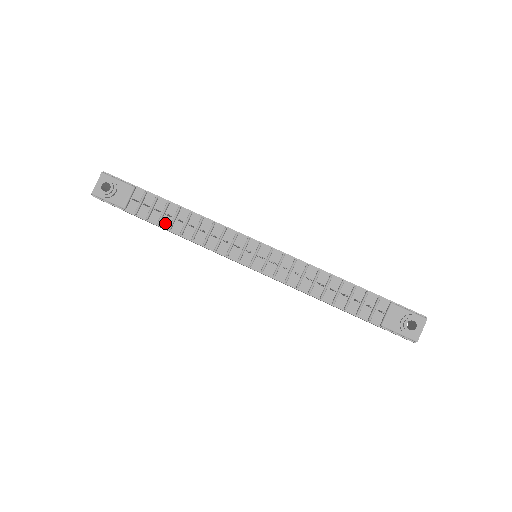
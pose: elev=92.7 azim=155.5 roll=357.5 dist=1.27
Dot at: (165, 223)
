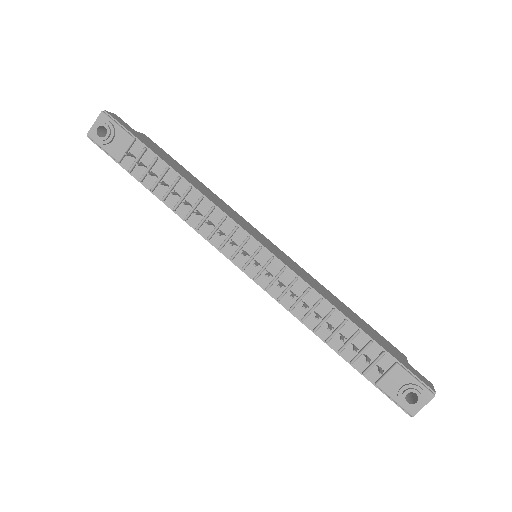
Dot at: (160, 191)
